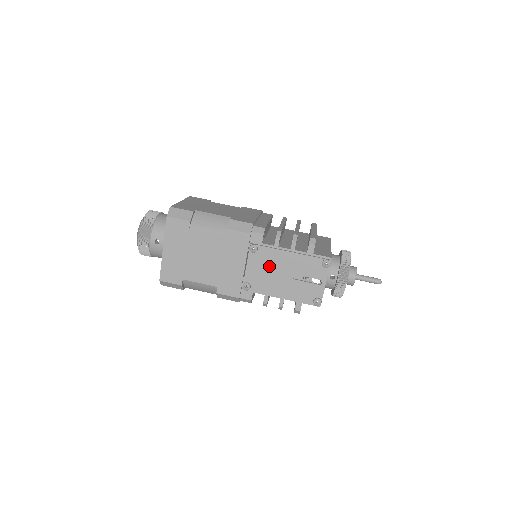
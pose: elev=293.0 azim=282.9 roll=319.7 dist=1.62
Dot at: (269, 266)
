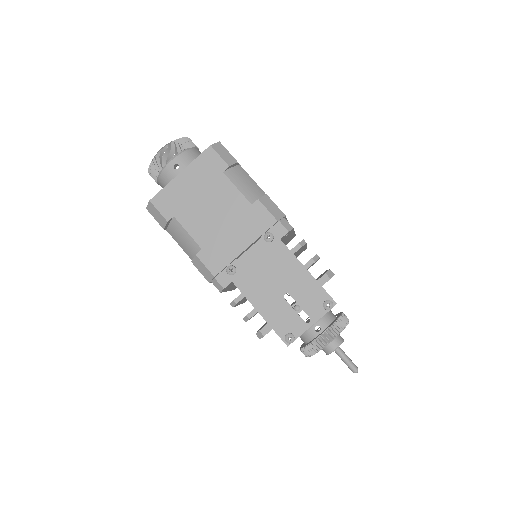
Dot at: (270, 266)
